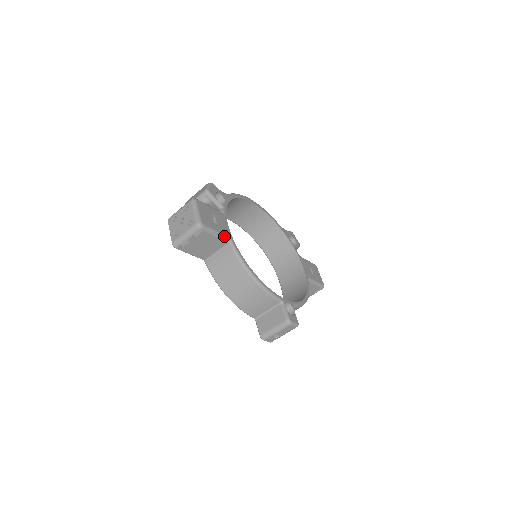
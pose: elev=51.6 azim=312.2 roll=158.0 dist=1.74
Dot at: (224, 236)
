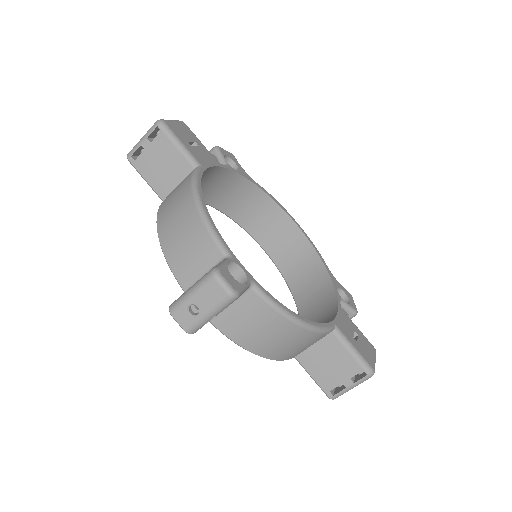
Dot at: (191, 156)
